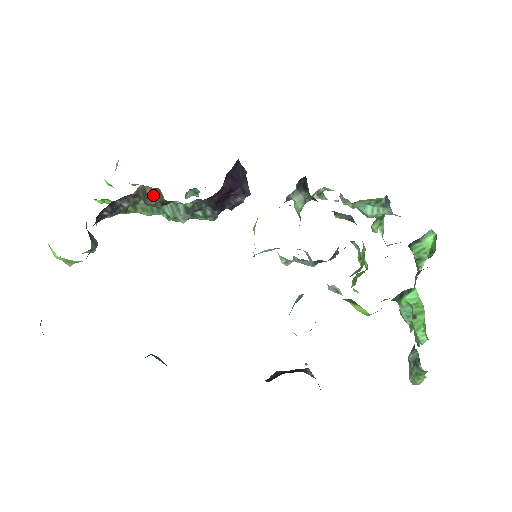
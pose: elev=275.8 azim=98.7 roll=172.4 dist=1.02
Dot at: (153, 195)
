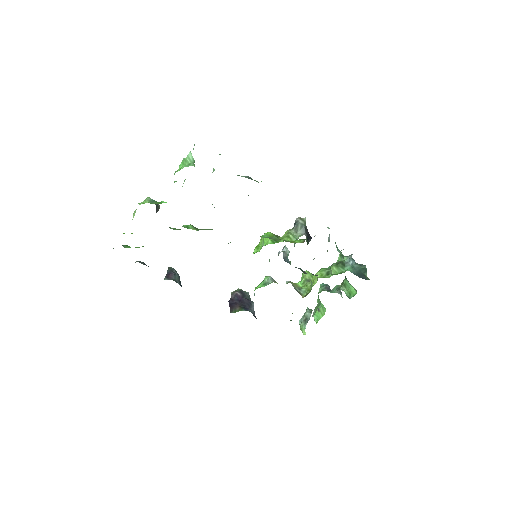
Dot at: occluded
